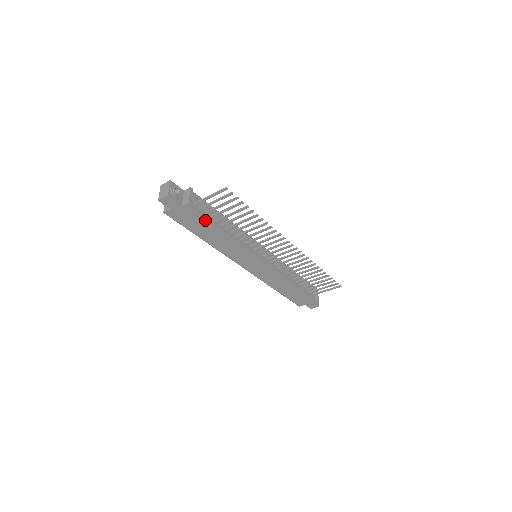
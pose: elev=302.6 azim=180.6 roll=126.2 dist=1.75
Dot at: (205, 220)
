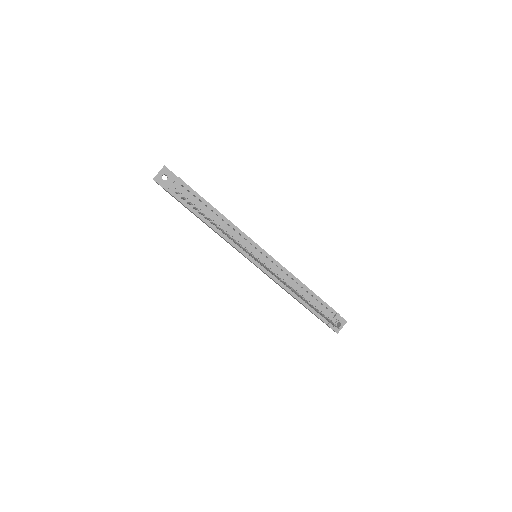
Dot at: (189, 209)
